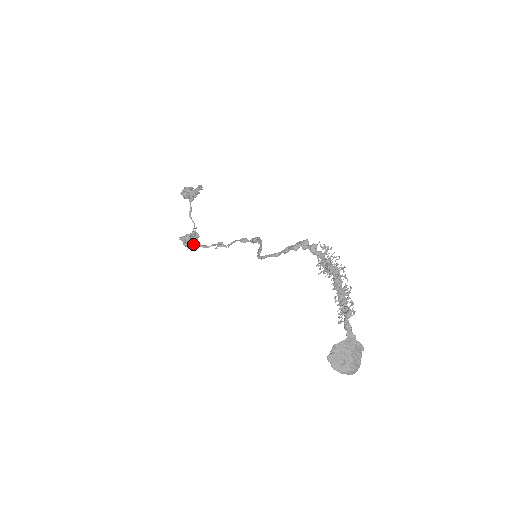
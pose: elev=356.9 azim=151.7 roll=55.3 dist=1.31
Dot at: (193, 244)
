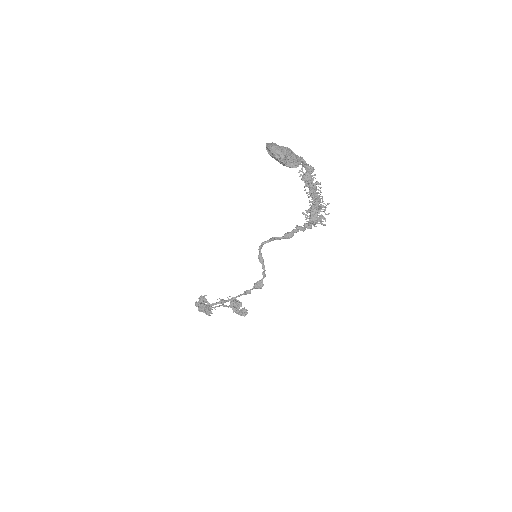
Dot at: occluded
